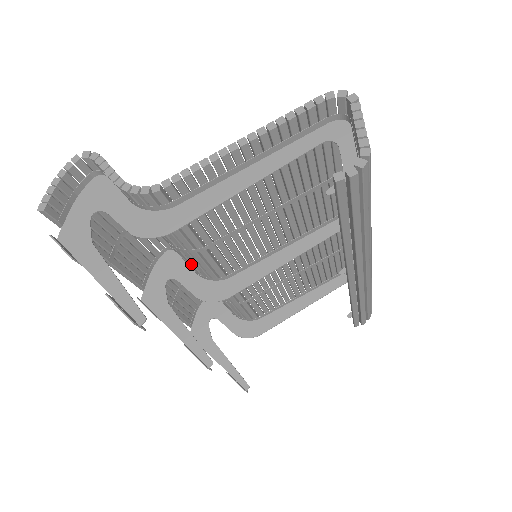
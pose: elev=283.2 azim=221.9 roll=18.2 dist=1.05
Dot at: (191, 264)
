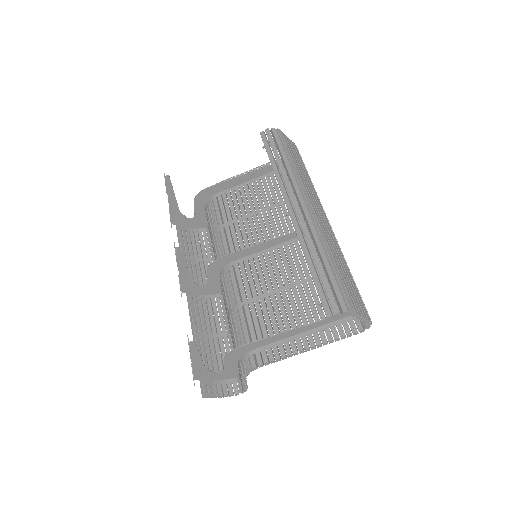
Dot at: (217, 254)
